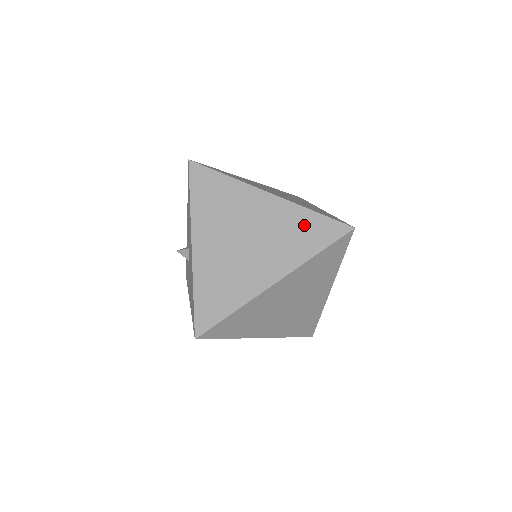
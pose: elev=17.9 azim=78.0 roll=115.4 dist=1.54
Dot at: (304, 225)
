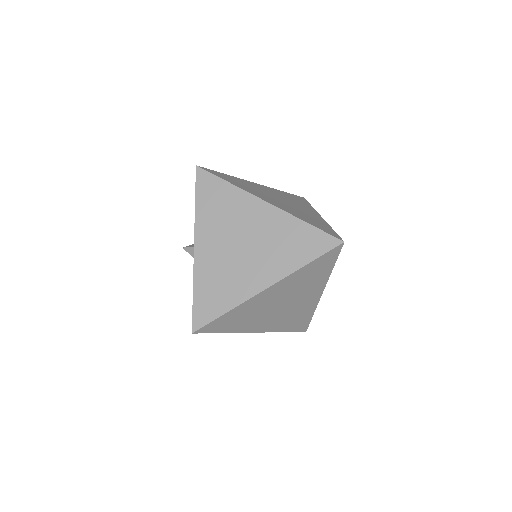
Dot at: (298, 236)
